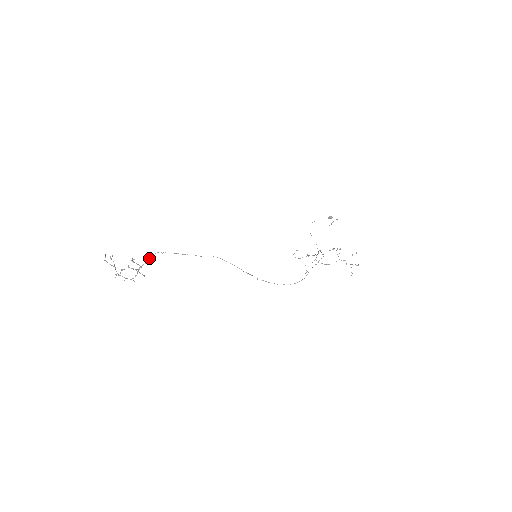
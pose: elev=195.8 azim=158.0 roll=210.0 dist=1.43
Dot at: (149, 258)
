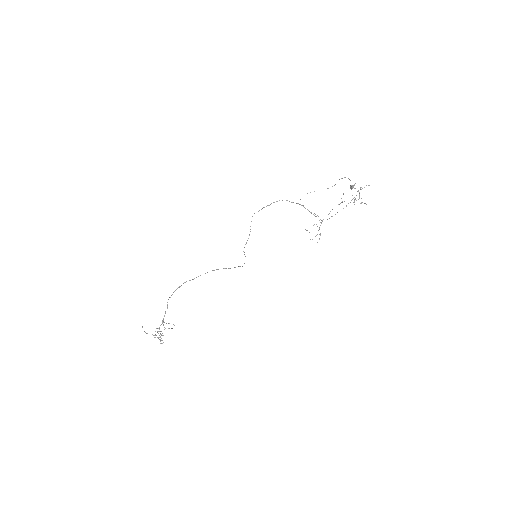
Dot at: occluded
